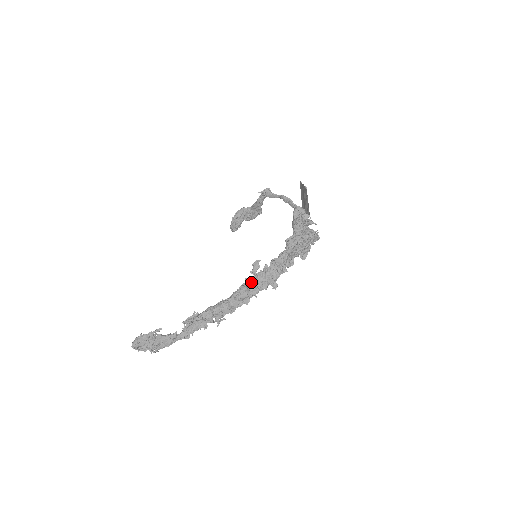
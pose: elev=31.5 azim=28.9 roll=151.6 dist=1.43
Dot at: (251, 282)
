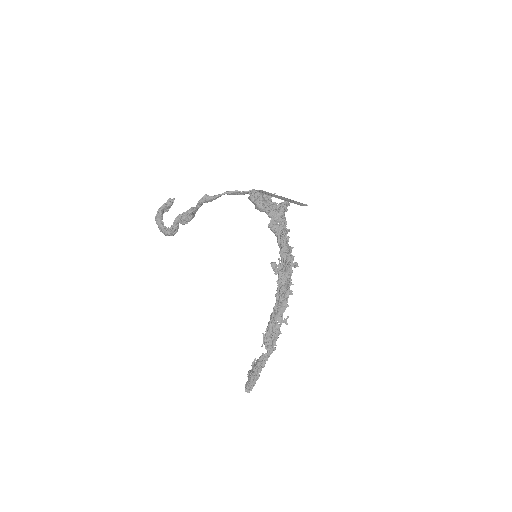
Dot at: (283, 280)
